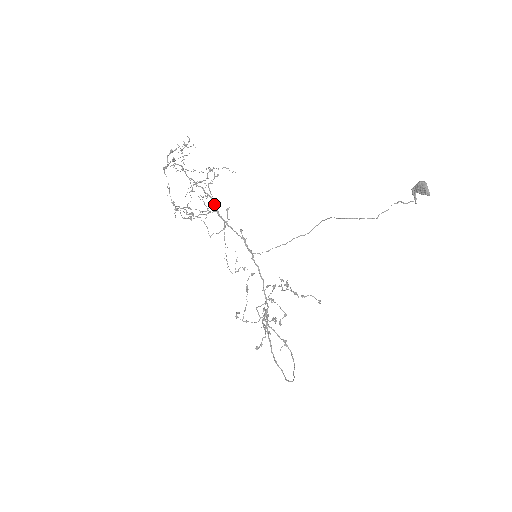
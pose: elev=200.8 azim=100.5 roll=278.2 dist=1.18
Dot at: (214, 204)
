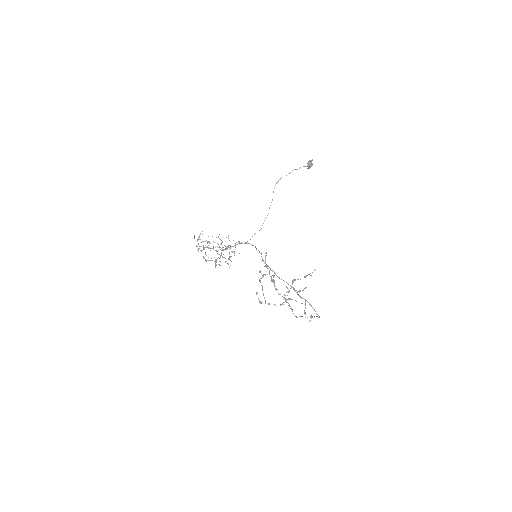
Dot at: (226, 249)
